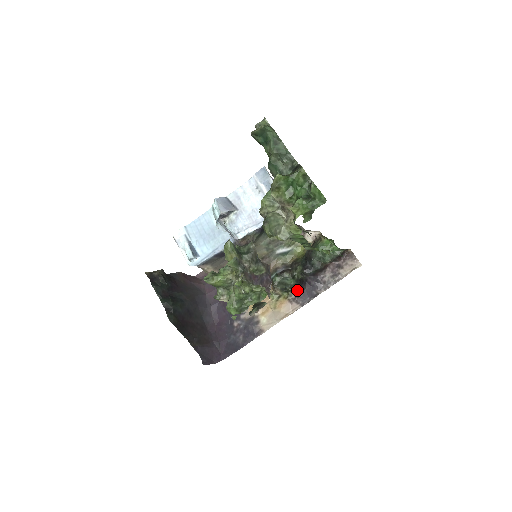
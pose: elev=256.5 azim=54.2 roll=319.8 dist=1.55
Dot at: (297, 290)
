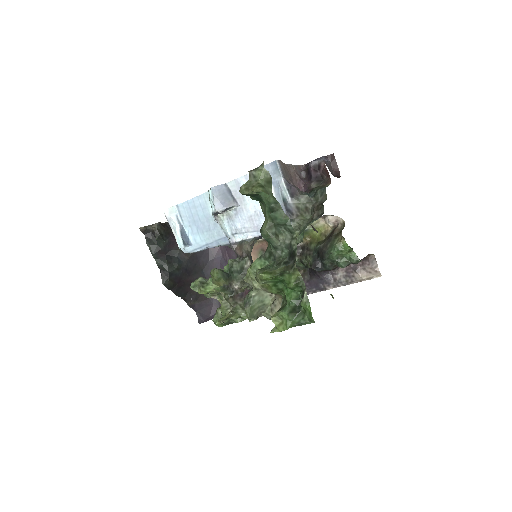
Dot at: (304, 276)
